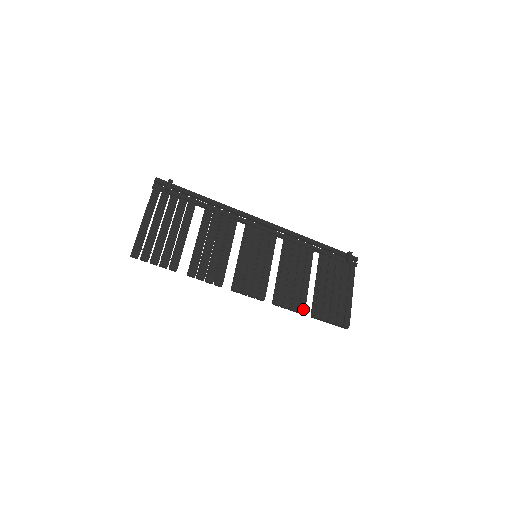
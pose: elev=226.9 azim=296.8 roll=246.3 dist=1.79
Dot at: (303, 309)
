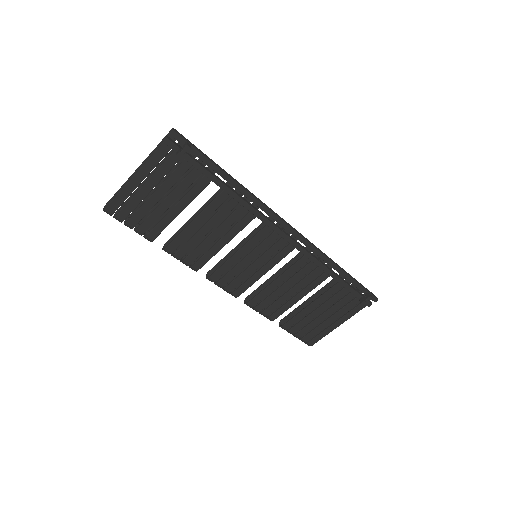
Dot at: (272, 319)
